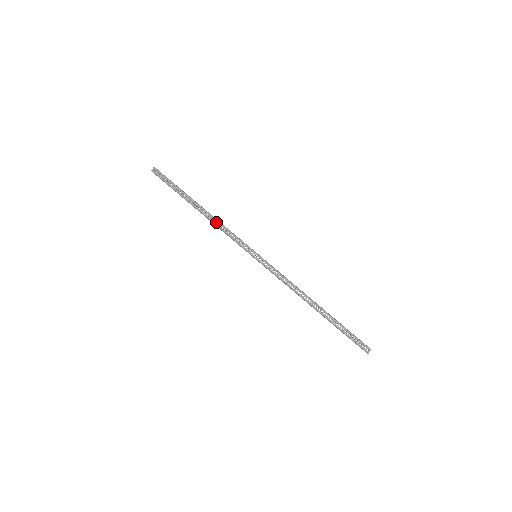
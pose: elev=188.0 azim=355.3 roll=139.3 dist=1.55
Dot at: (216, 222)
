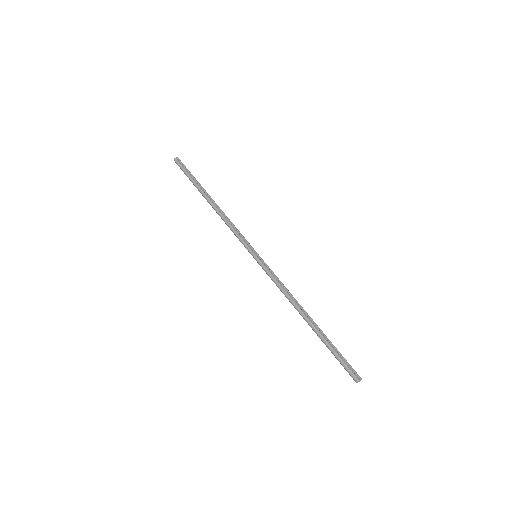
Dot at: (223, 217)
